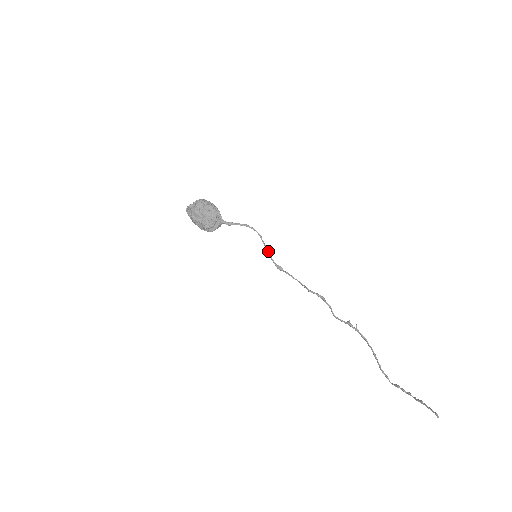
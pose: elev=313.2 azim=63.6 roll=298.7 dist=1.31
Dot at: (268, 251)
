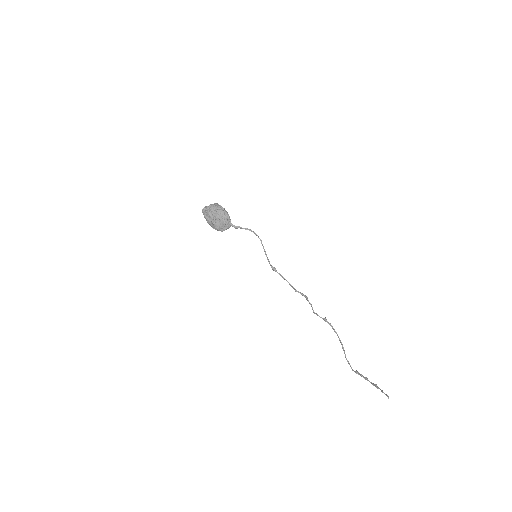
Dot at: (266, 254)
